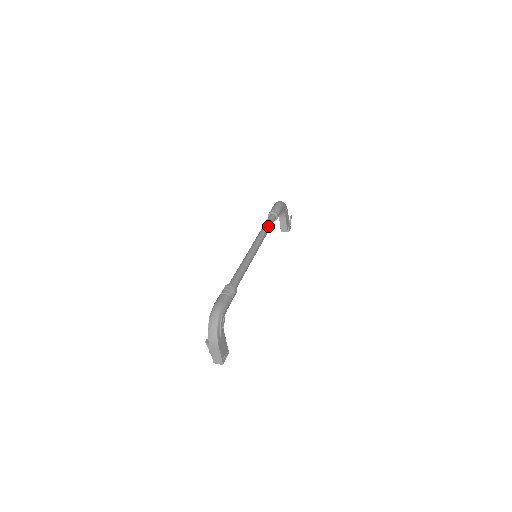
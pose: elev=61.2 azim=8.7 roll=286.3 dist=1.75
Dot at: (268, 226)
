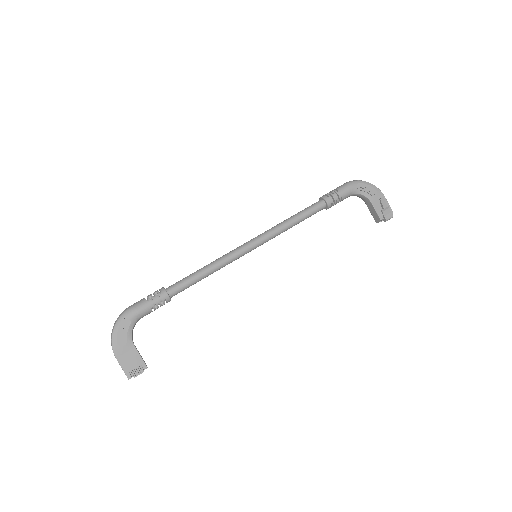
Dot at: (295, 216)
